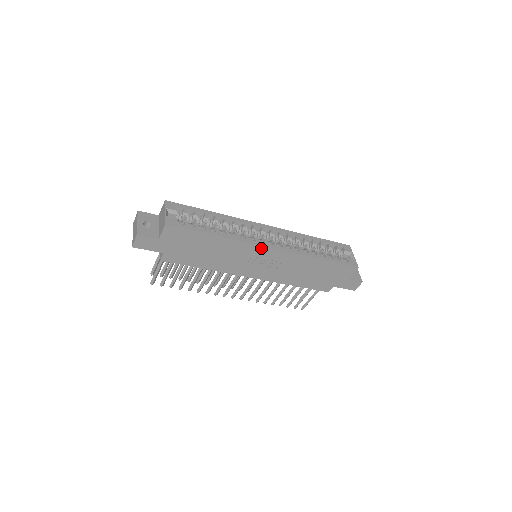
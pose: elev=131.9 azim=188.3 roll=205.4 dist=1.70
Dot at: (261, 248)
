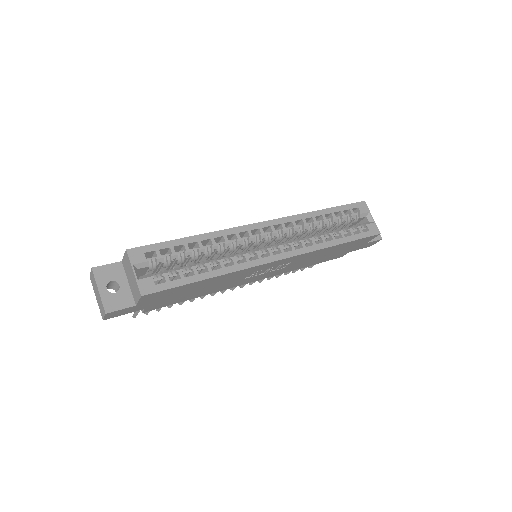
Dot at: (267, 264)
